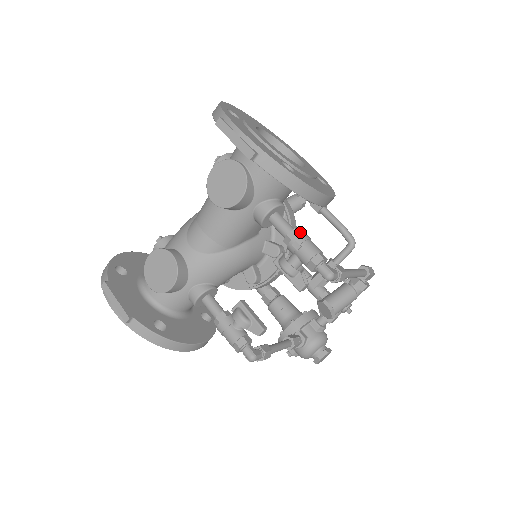
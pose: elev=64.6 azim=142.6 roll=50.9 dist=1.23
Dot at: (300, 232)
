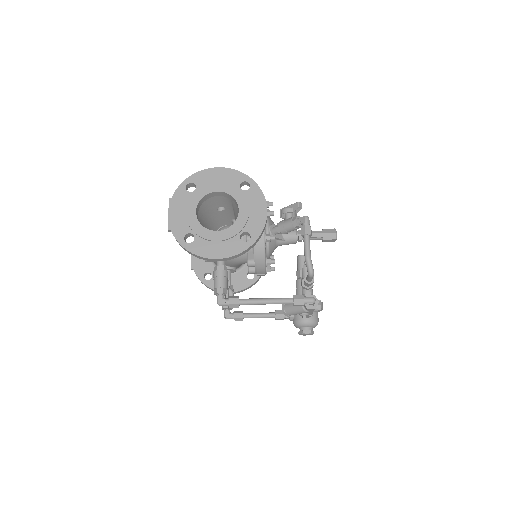
Dot at: (220, 269)
